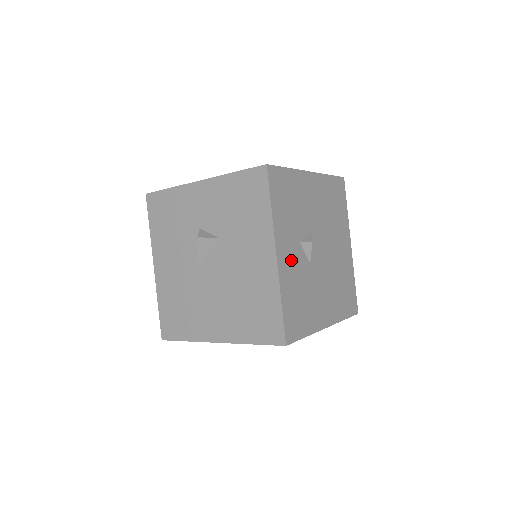
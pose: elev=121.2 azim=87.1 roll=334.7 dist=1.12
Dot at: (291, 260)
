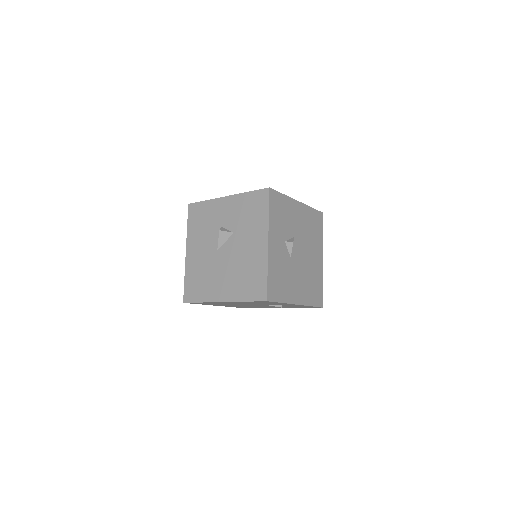
Dot at: (278, 250)
